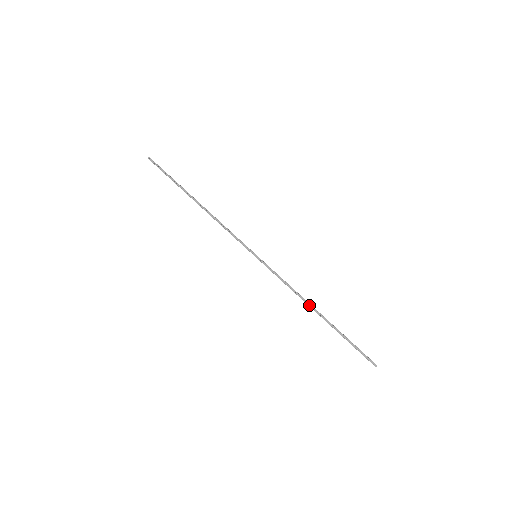
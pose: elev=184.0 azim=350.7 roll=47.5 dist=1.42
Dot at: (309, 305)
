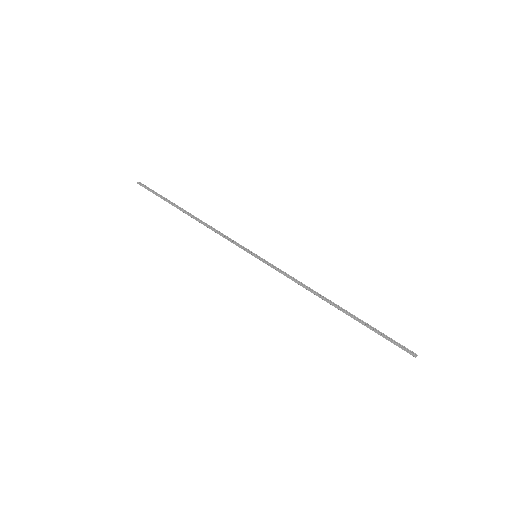
Dot at: (322, 299)
